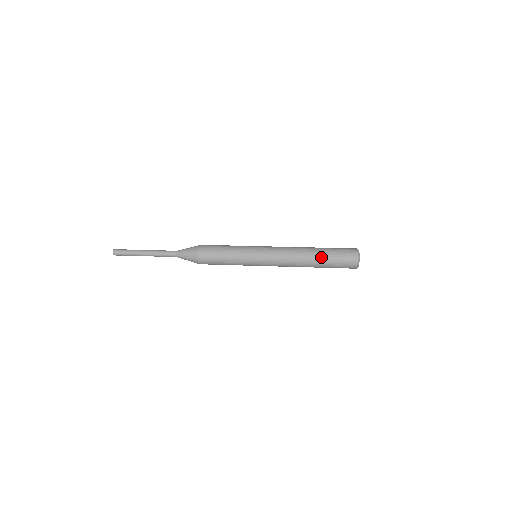
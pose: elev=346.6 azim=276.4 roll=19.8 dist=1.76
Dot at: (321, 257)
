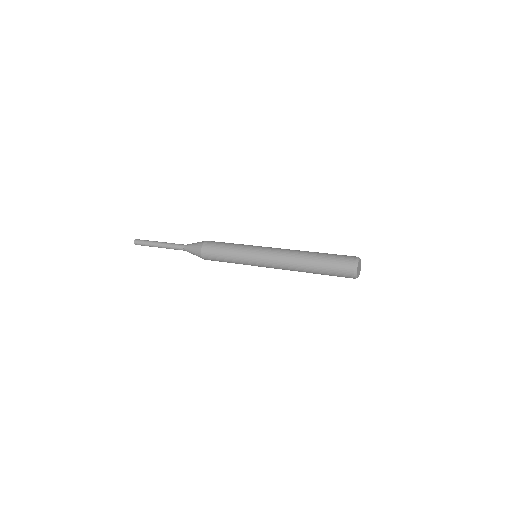
Dot at: (319, 254)
